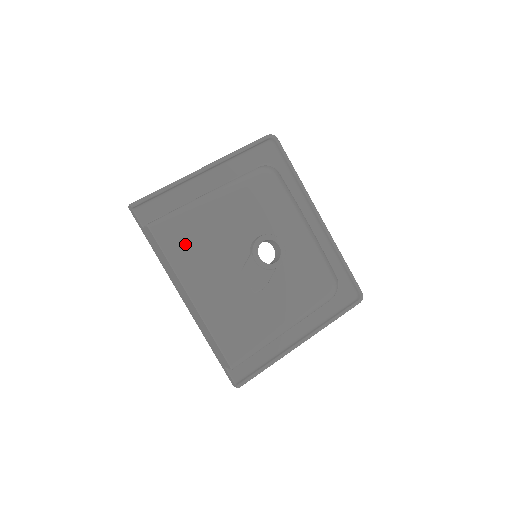
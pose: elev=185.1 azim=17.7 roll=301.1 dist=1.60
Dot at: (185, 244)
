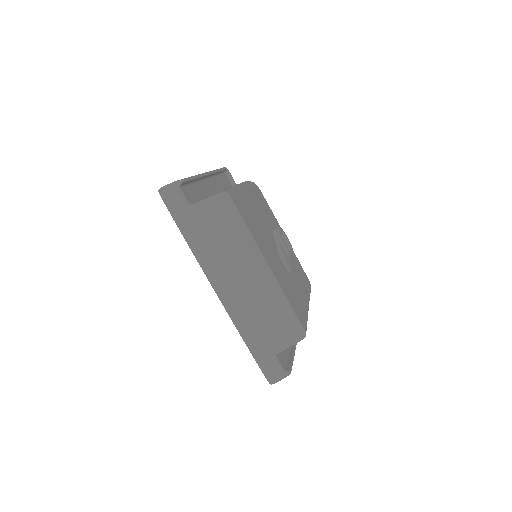
Dot at: (249, 217)
